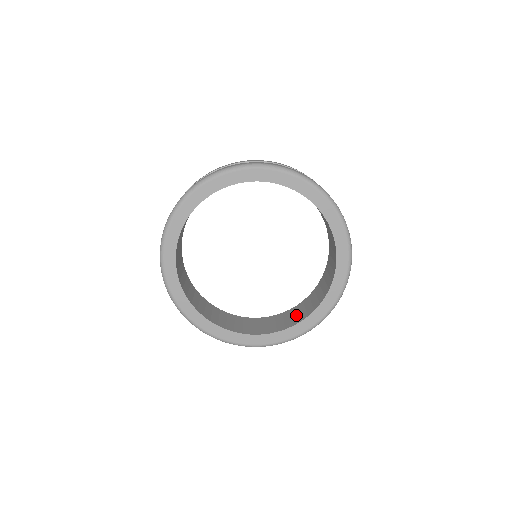
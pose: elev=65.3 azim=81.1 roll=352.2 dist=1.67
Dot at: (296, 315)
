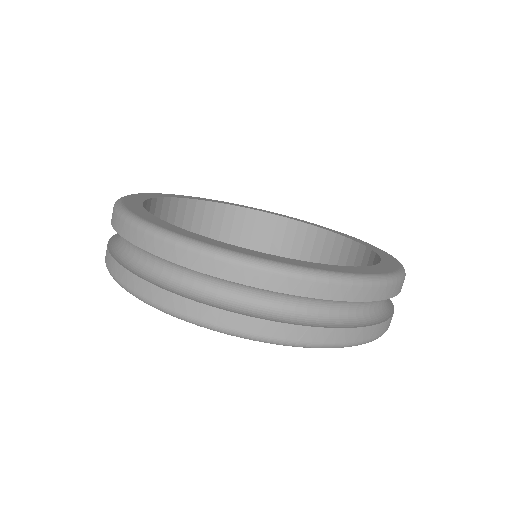
Dot at: (288, 246)
